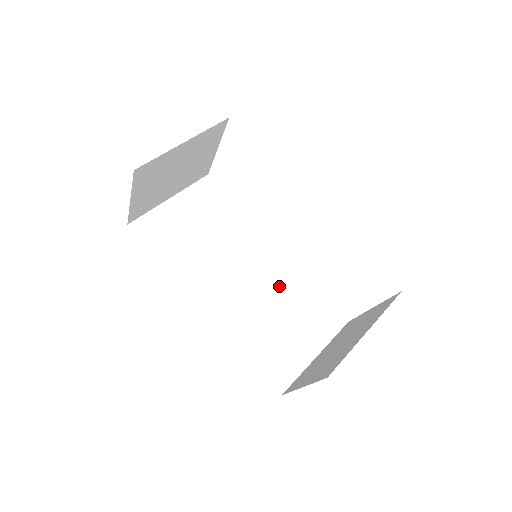
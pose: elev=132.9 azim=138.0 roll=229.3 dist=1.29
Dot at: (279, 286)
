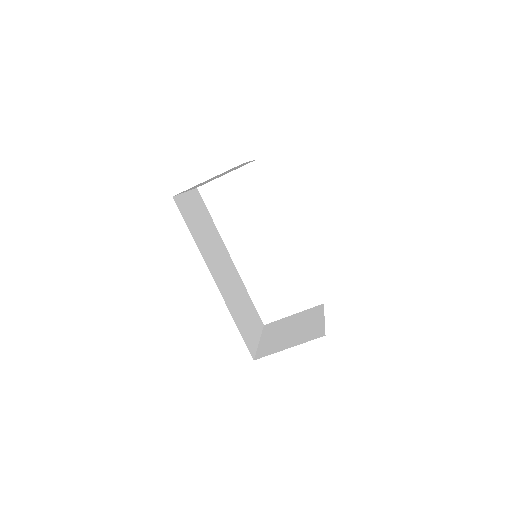
Dot at: (238, 286)
